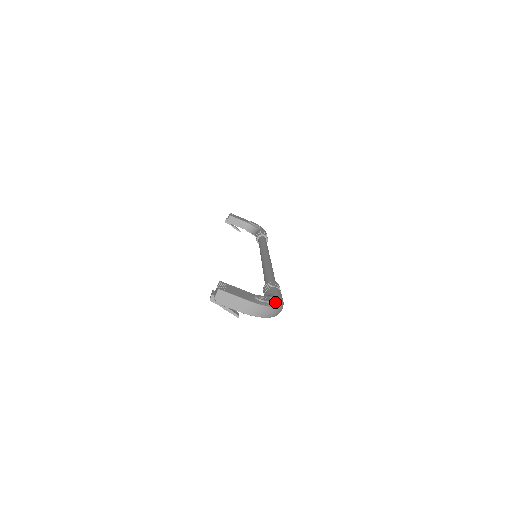
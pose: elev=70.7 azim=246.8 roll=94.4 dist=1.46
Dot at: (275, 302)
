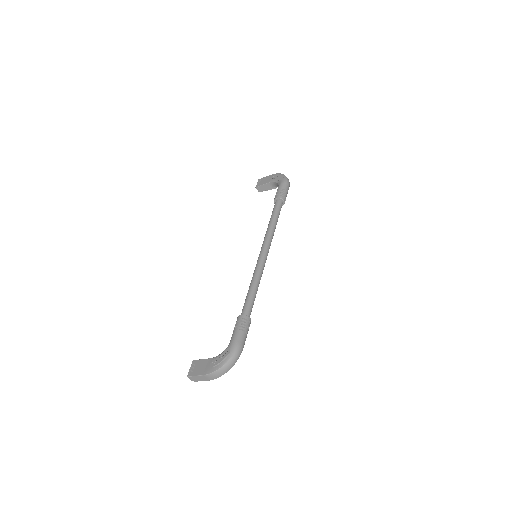
Dot at: (226, 358)
